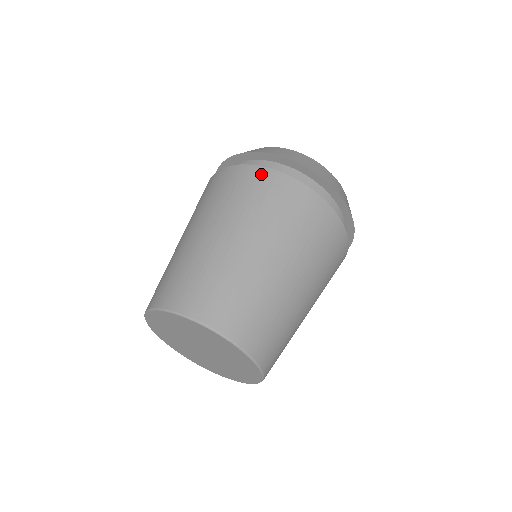
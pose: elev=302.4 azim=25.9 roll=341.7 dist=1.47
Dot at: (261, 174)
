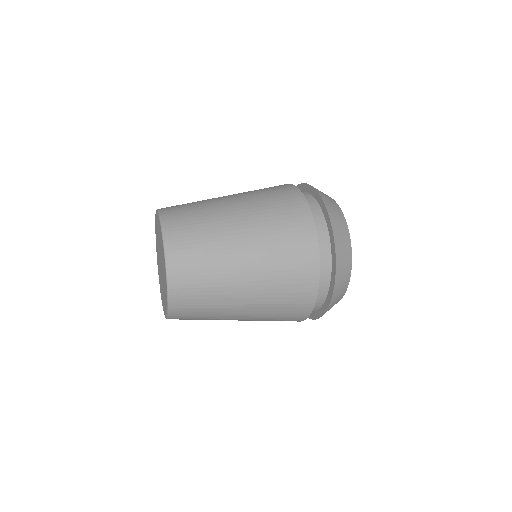
Dot at: occluded
